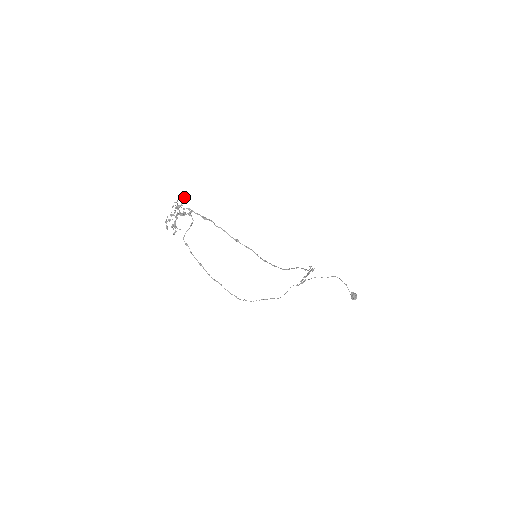
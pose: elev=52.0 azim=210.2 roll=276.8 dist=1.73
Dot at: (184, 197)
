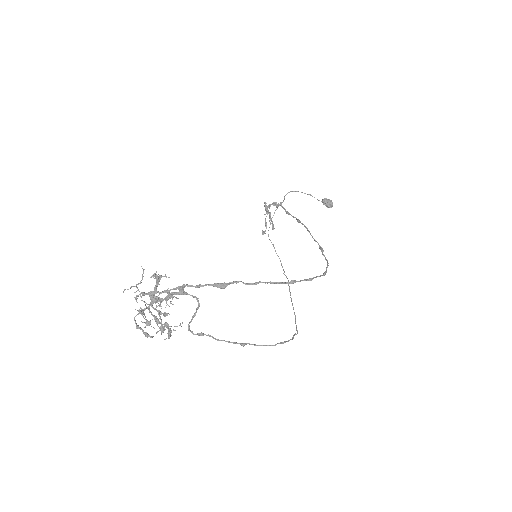
Dot at: (154, 275)
